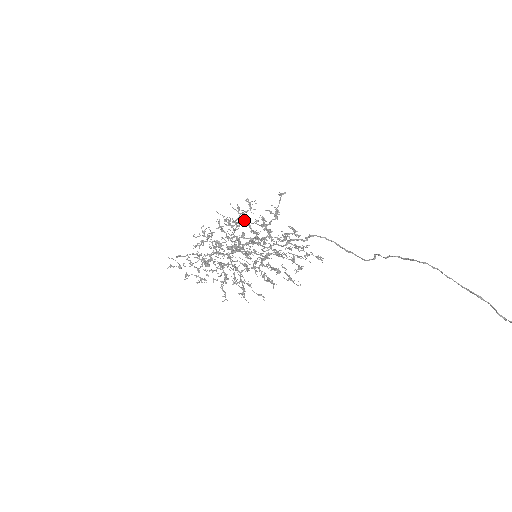
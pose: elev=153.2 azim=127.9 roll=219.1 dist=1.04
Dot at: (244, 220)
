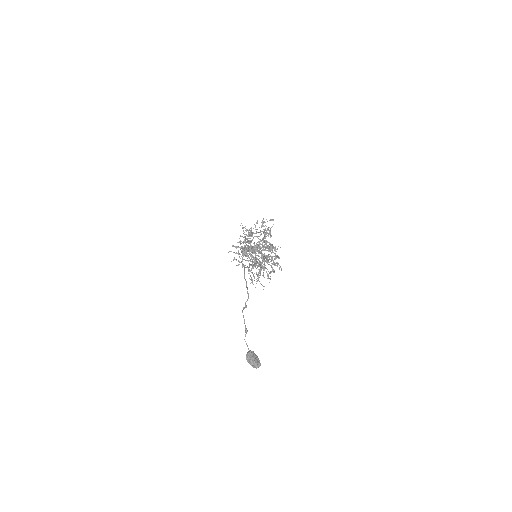
Dot at: occluded
